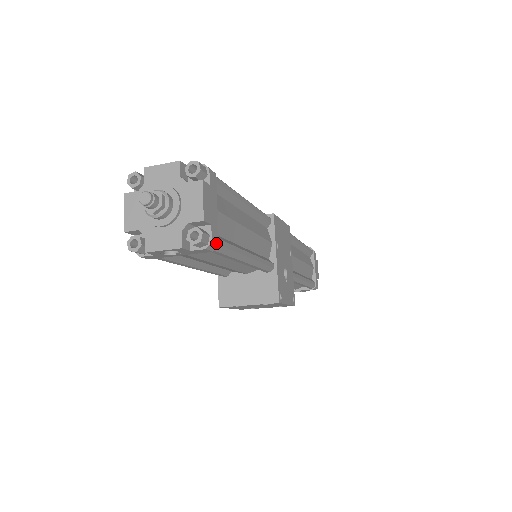
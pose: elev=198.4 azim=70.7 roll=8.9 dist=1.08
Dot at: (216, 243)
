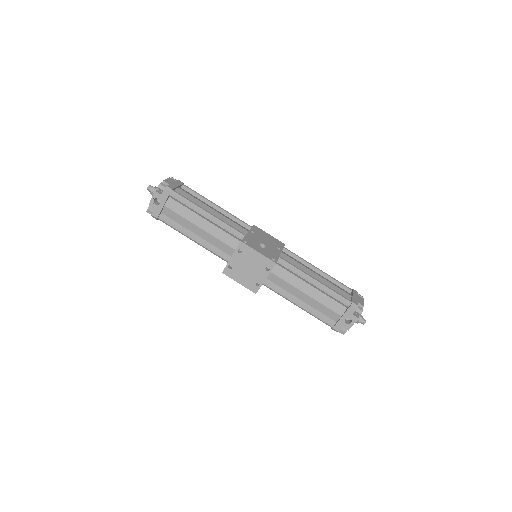
Dot at: (170, 188)
